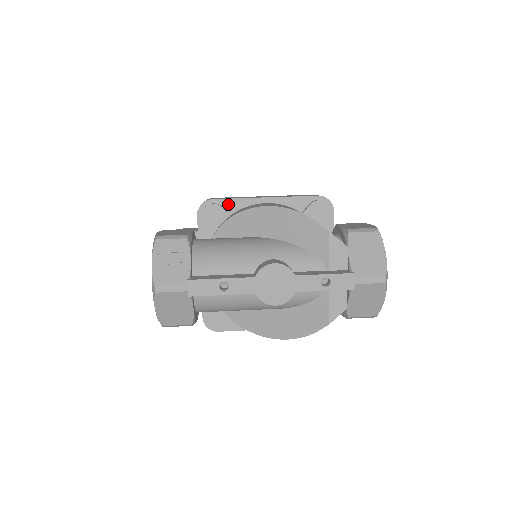
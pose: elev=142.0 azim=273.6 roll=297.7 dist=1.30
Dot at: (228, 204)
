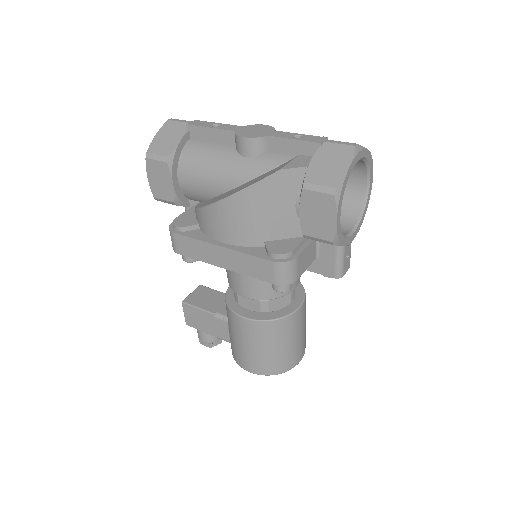
Dot at: occluded
